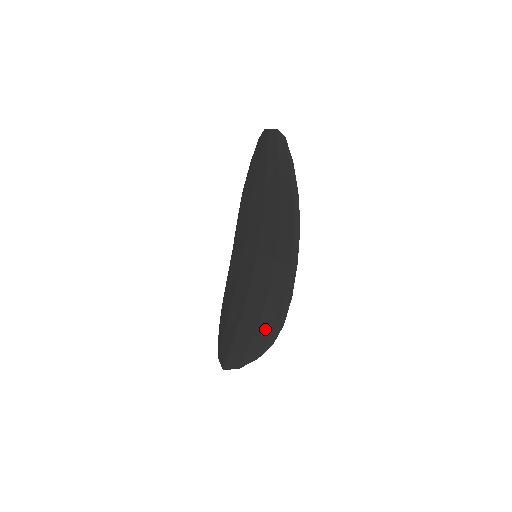
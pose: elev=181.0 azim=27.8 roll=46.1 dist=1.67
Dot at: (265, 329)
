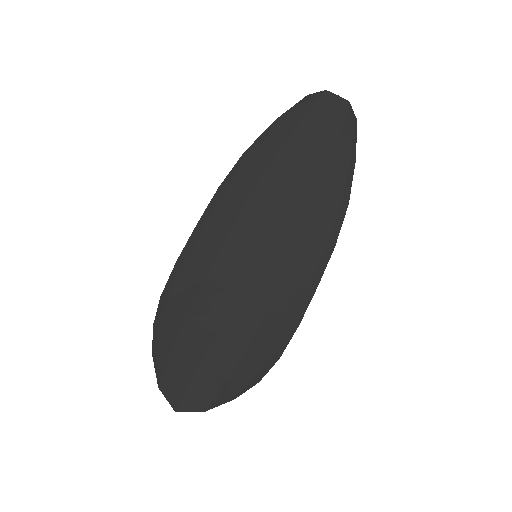
Dot at: (254, 360)
